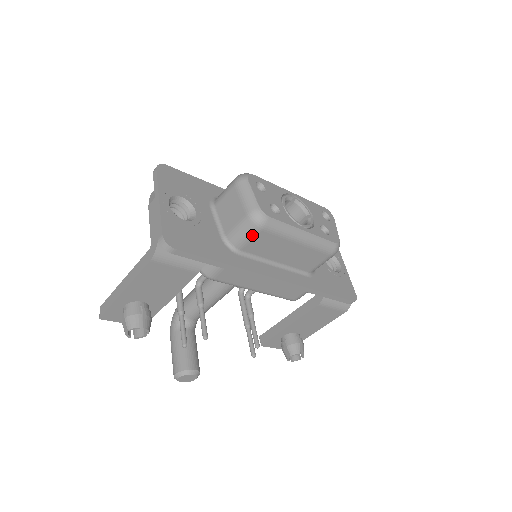
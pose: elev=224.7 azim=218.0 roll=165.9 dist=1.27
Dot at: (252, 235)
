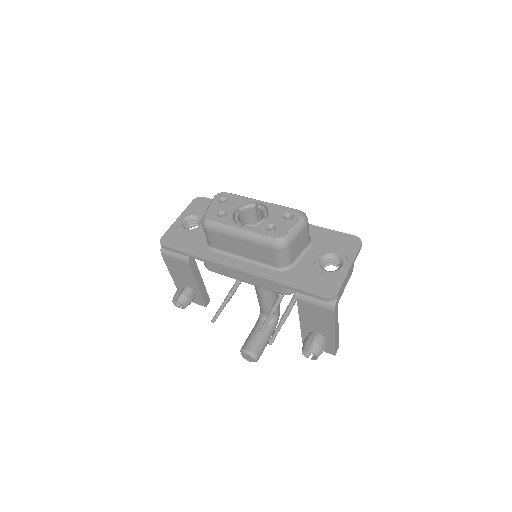
Dot at: (208, 235)
